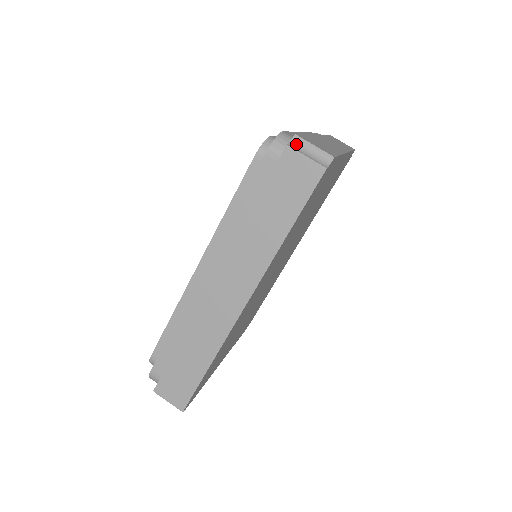
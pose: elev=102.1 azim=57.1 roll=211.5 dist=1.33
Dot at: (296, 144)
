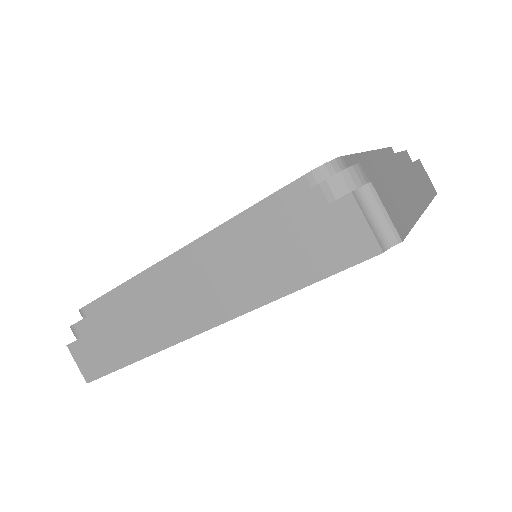
Dot at: (364, 196)
